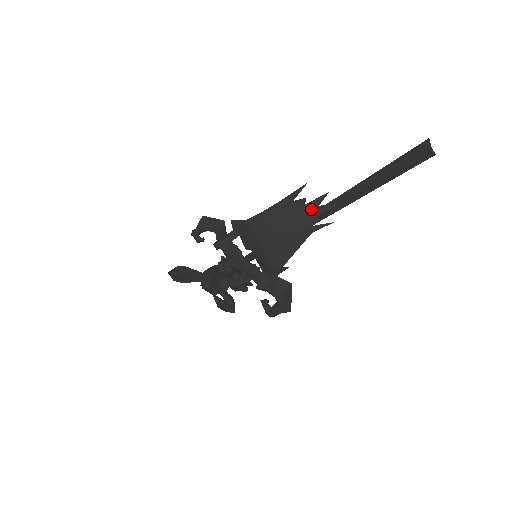
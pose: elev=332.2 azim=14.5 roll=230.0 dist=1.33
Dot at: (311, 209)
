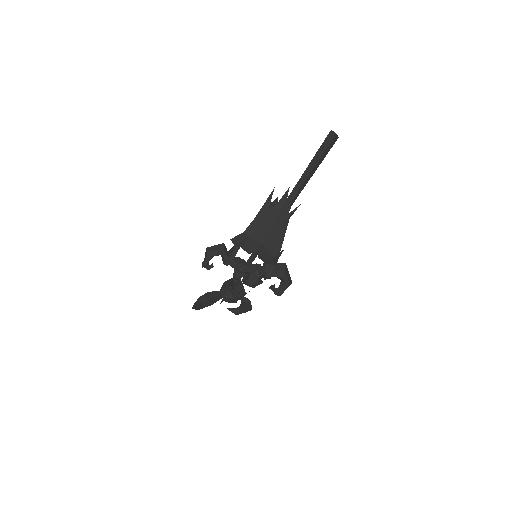
Dot at: (283, 203)
